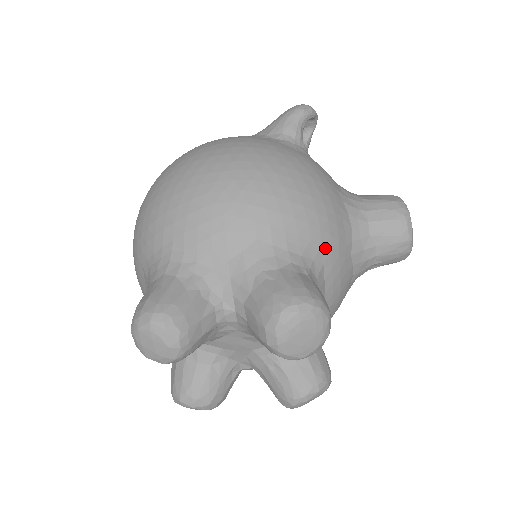
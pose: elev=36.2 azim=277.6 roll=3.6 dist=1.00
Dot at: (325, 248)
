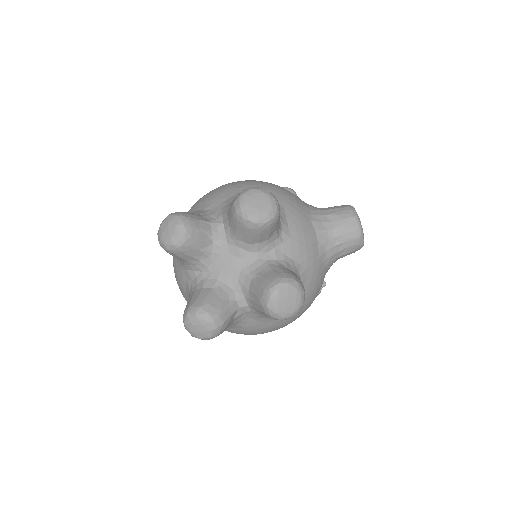
Dot at: (285, 203)
